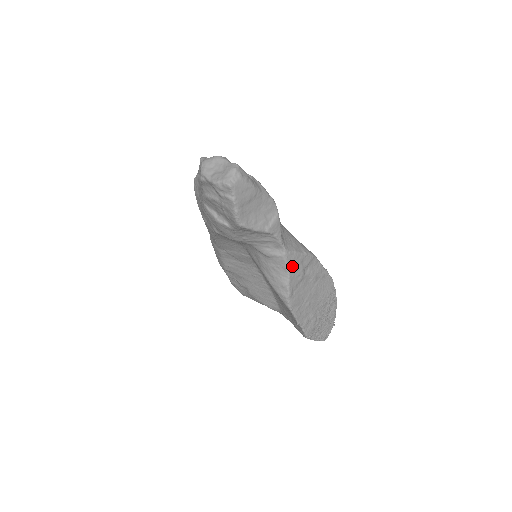
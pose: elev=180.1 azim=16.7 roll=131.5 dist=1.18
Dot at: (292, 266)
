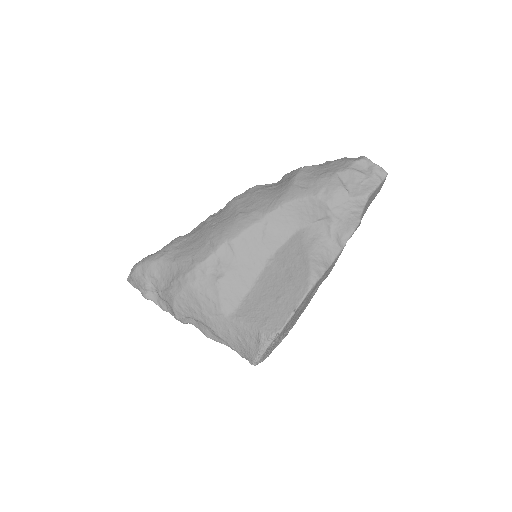
Dot at: (334, 262)
